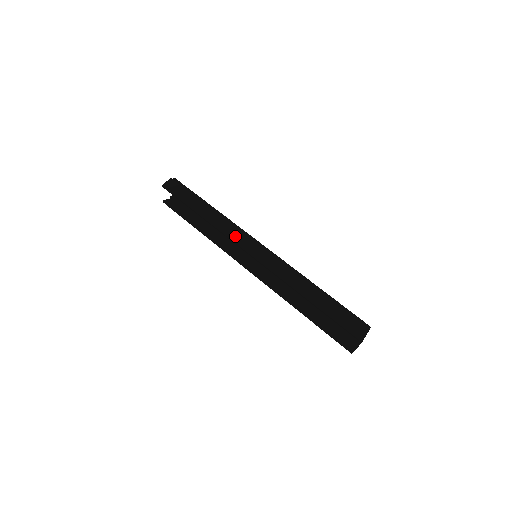
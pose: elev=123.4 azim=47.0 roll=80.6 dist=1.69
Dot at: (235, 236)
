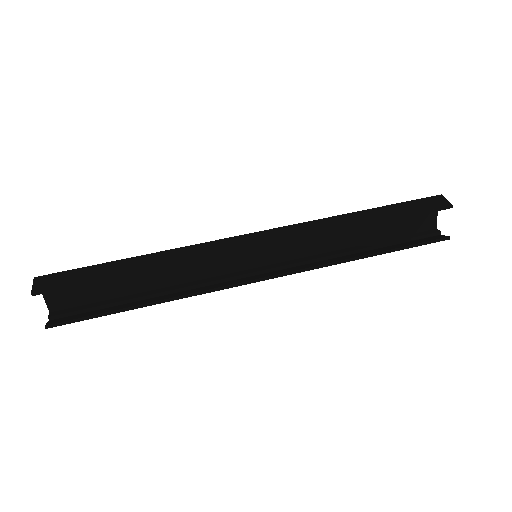
Dot at: (216, 248)
